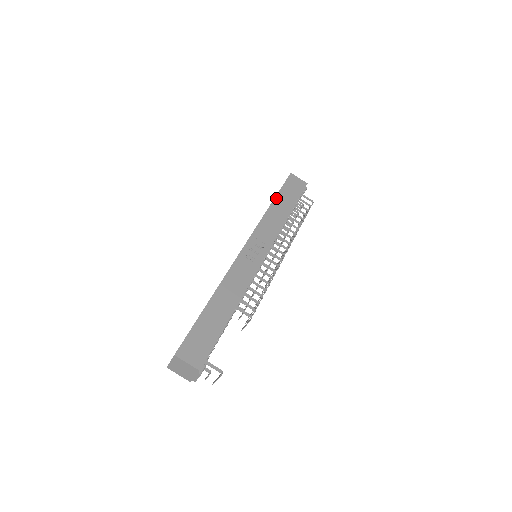
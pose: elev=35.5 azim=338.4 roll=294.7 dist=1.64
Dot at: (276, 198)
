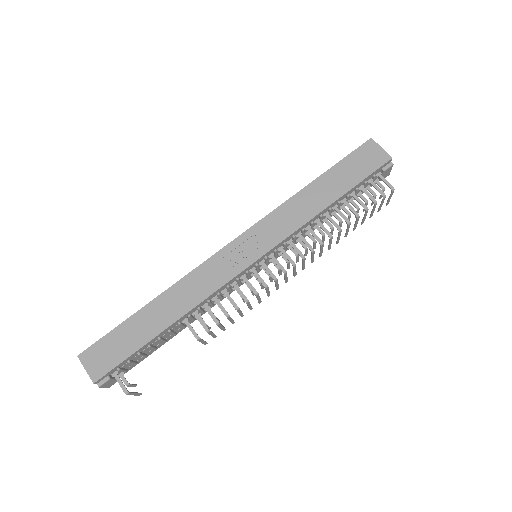
Dot at: (320, 177)
